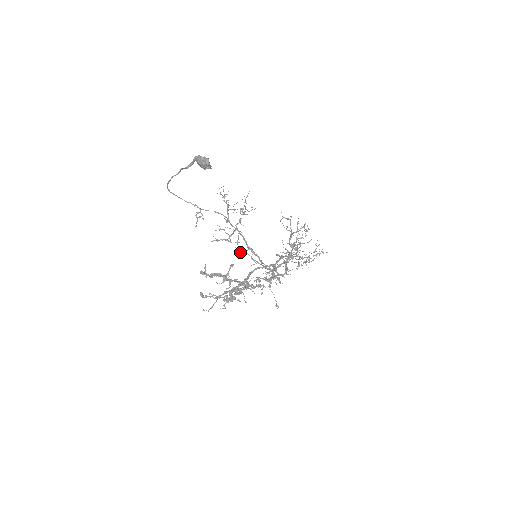
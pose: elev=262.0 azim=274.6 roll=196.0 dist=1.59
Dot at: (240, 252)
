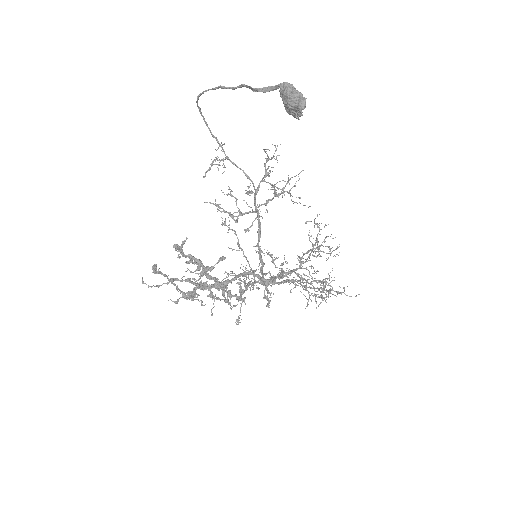
Dot at: (227, 226)
